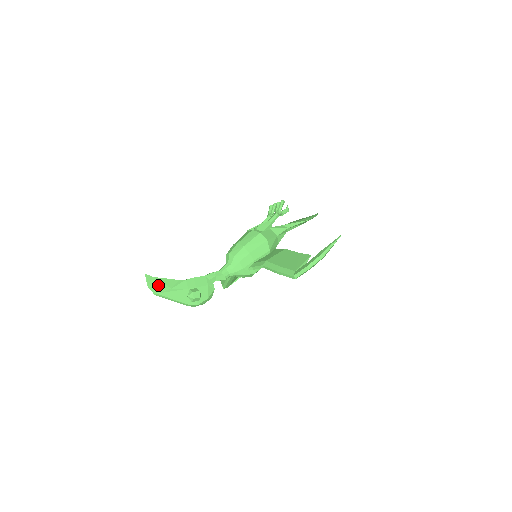
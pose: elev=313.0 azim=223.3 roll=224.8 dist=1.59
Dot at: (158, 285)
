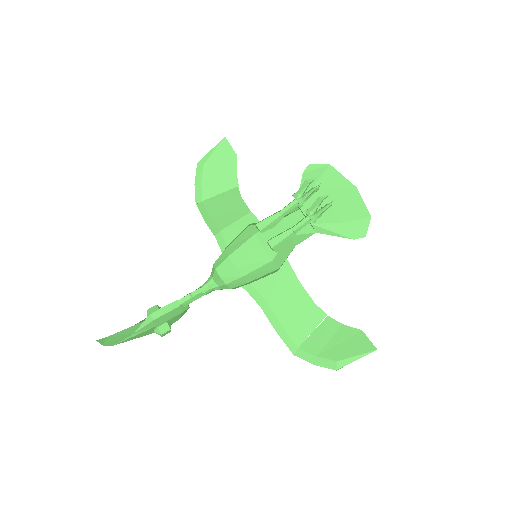
Dot at: (115, 339)
